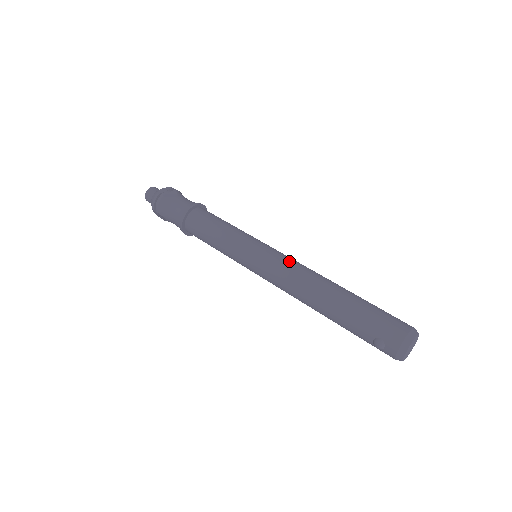
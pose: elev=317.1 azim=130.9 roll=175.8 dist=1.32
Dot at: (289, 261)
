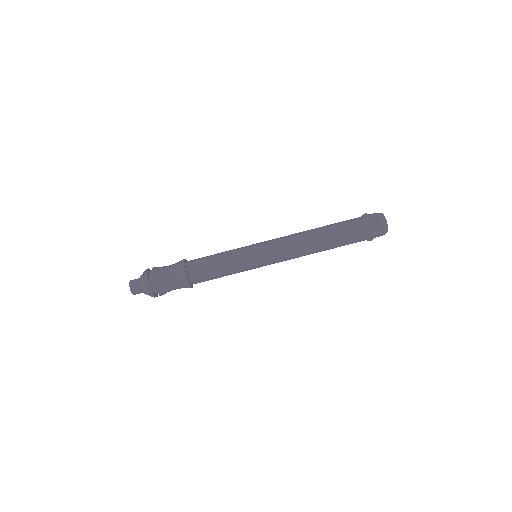
Dot at: (287, 250)
